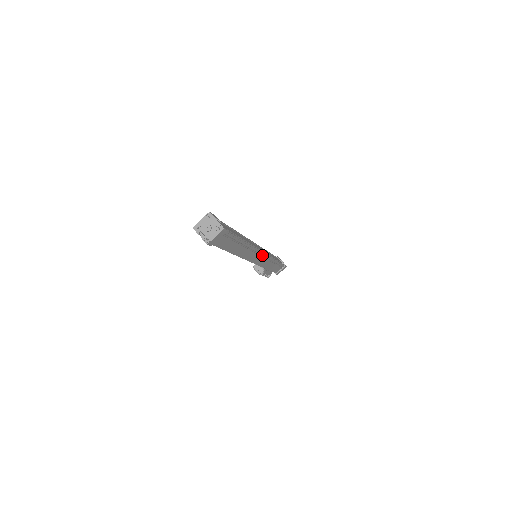
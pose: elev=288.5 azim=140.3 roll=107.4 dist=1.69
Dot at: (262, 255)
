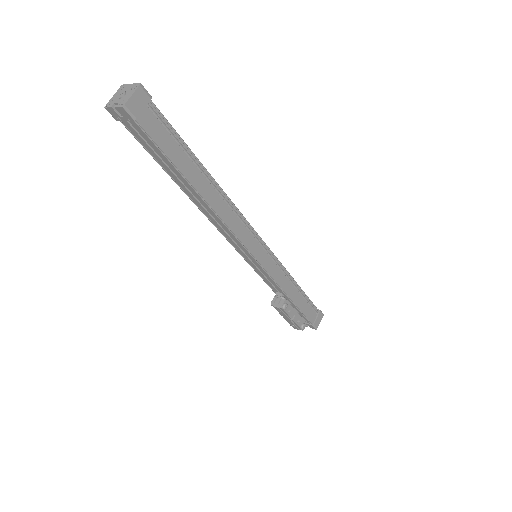
Dot at: (260, 244)
